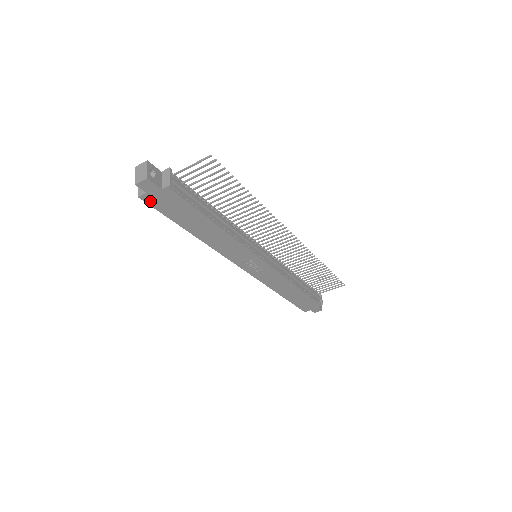
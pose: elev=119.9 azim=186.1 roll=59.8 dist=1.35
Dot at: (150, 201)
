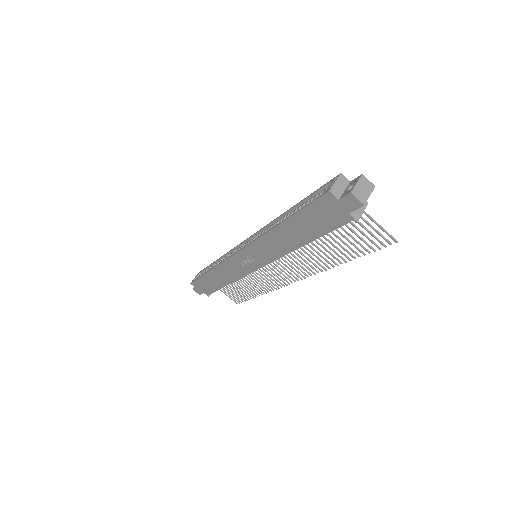
Dot at: (325, 200)
